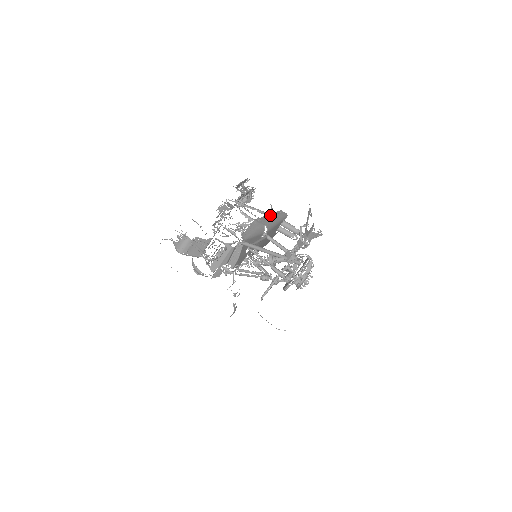
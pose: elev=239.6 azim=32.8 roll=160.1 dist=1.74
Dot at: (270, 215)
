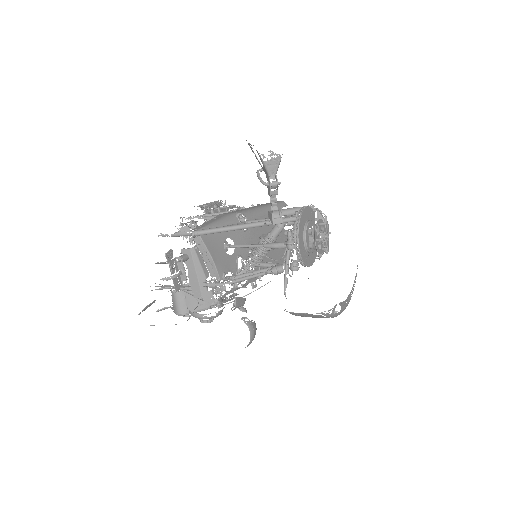
Dot at: (251, 207)
